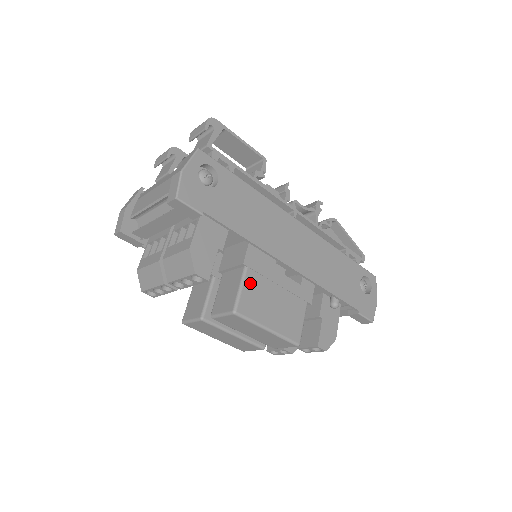
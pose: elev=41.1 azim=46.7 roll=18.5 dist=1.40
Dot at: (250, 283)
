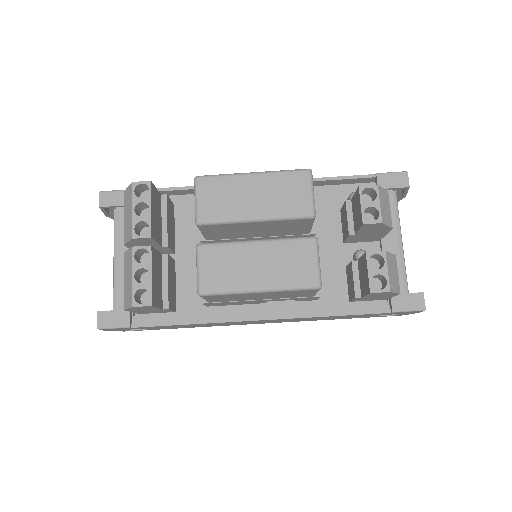
Dot at: occluded
